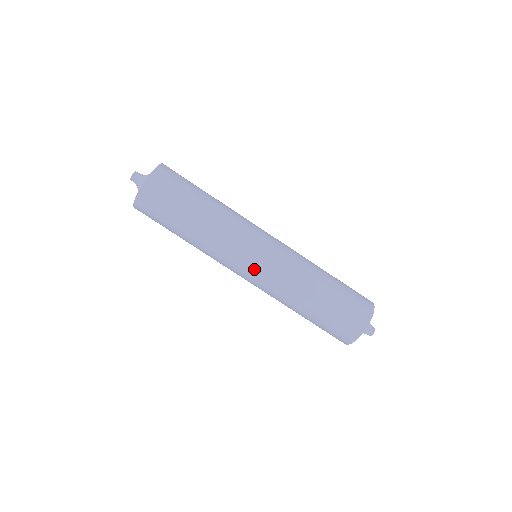
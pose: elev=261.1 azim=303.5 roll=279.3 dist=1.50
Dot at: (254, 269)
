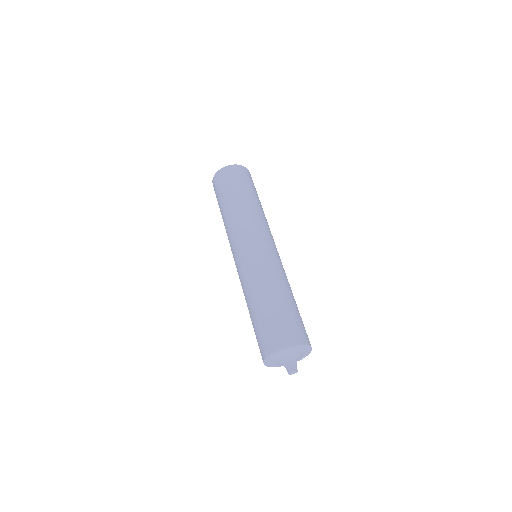
Dot at: (238, 256)
